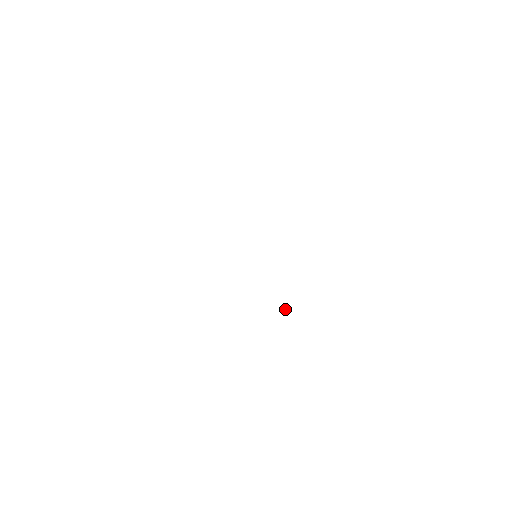
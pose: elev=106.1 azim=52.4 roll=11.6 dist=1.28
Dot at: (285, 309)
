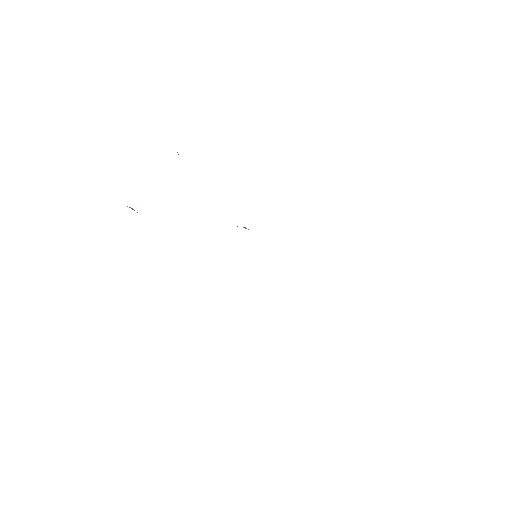
Dot at: occluded
